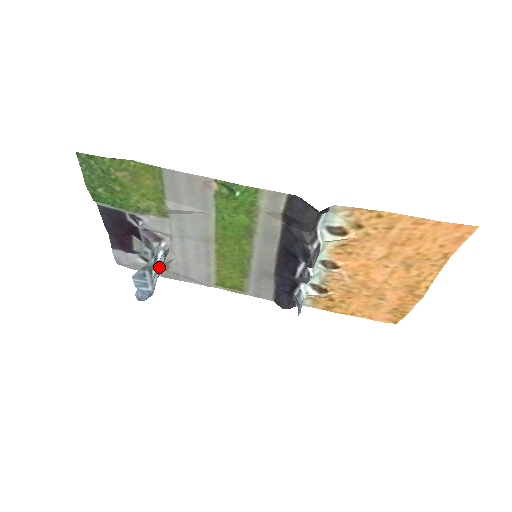
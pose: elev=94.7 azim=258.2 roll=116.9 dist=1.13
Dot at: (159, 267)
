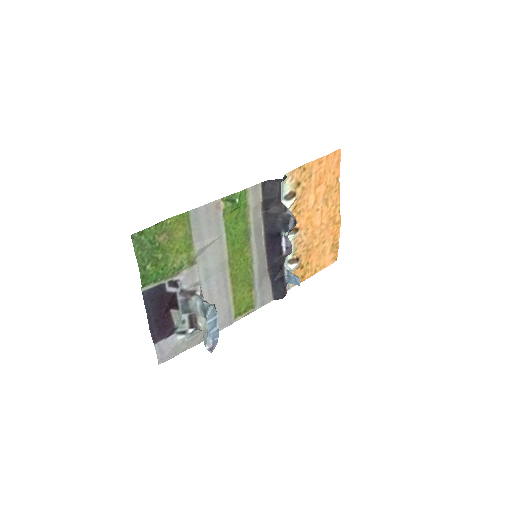
Dot at: occluded
